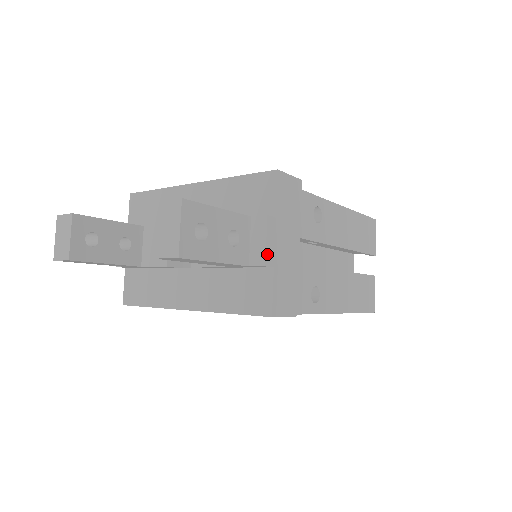
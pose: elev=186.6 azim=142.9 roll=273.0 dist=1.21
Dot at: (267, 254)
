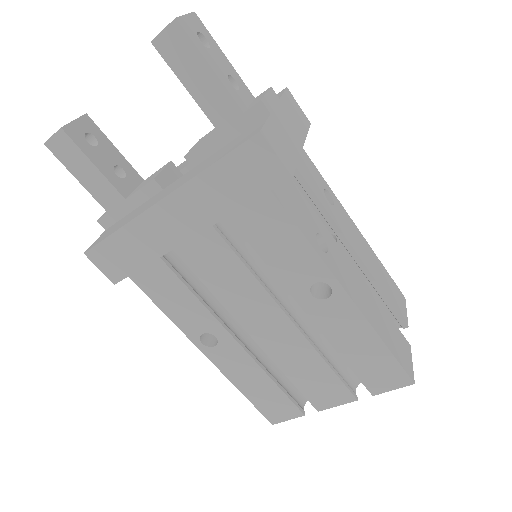
Dot at: (265, 99)
